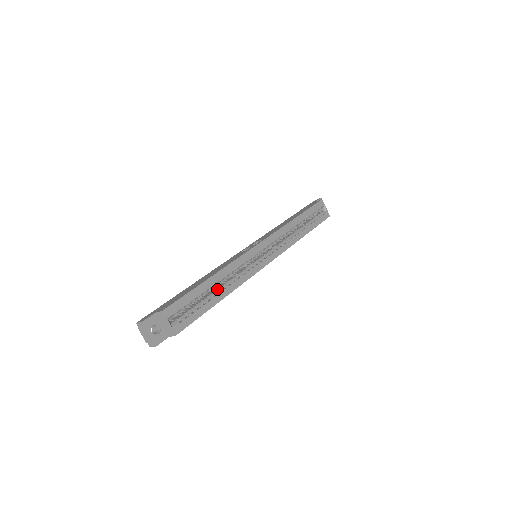
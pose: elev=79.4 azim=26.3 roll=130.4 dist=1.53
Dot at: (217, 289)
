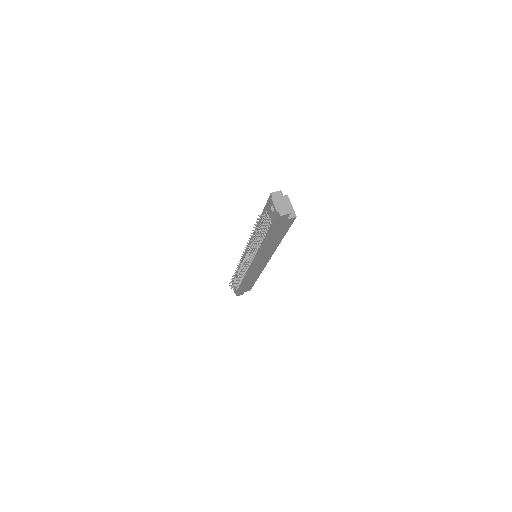
Dot at: occluded
